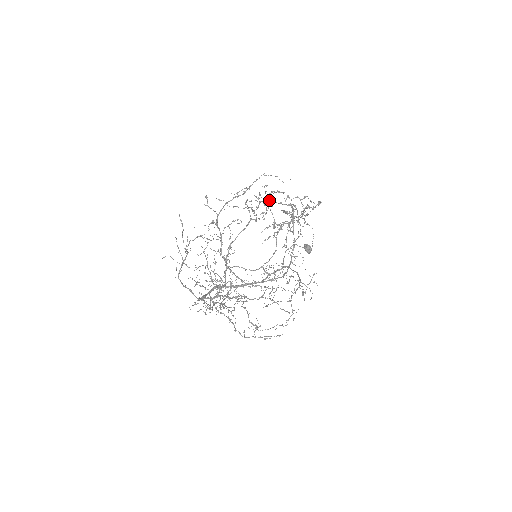
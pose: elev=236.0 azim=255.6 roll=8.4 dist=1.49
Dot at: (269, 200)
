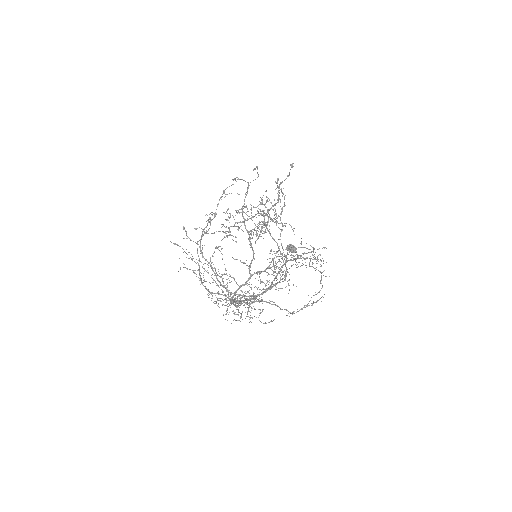
Dot at: occluded
